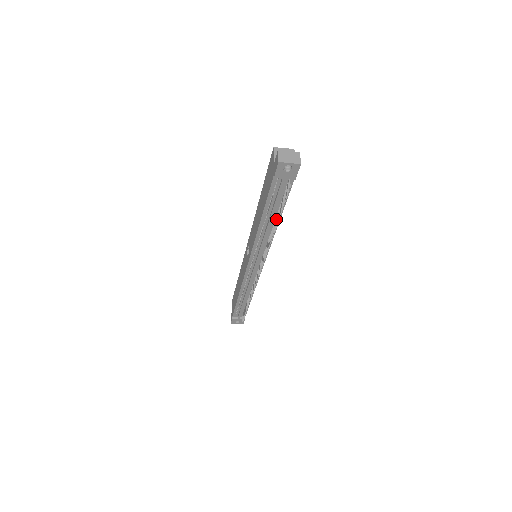
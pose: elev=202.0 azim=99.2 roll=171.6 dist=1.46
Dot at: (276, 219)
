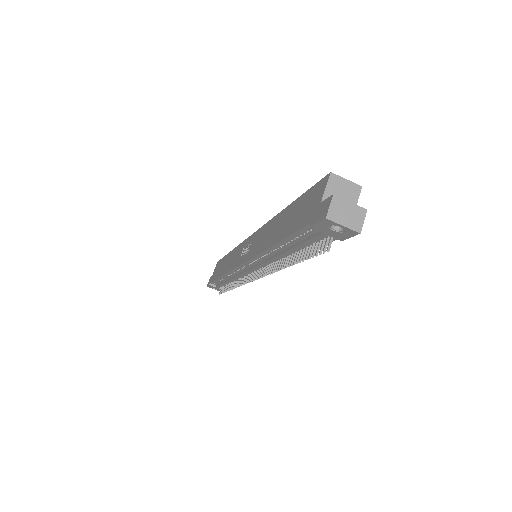
Dot at: (294, 256)
